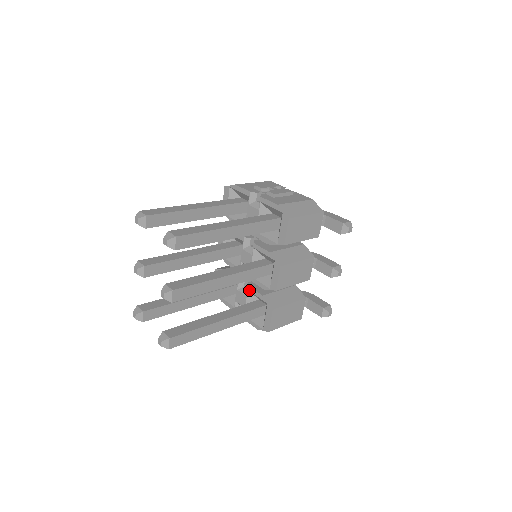
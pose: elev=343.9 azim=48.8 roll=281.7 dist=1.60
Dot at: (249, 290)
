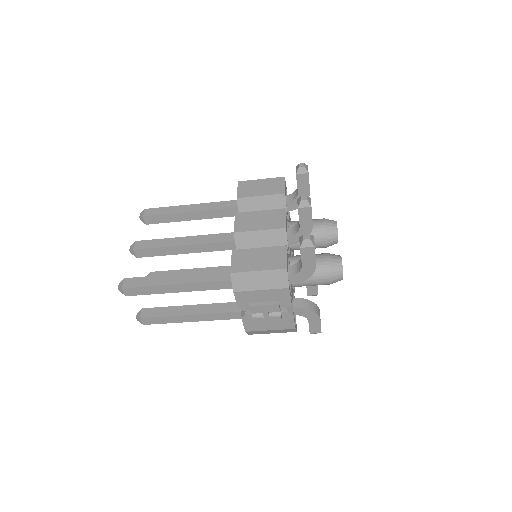
Dot at: occluded
